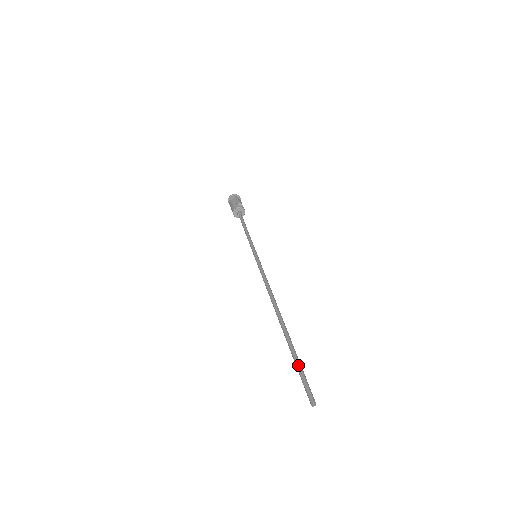
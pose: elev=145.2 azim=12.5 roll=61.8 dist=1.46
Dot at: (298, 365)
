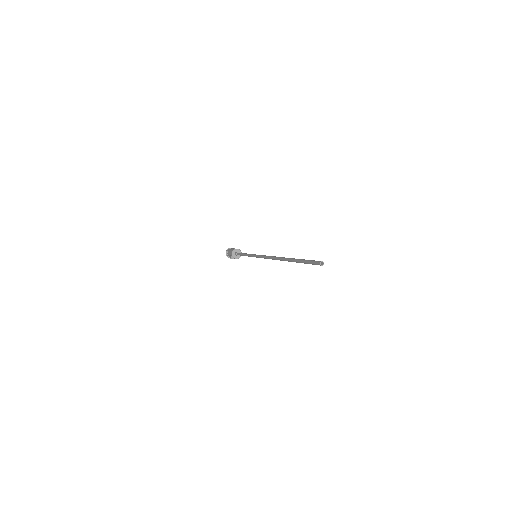
Dot at: (304, 259)
